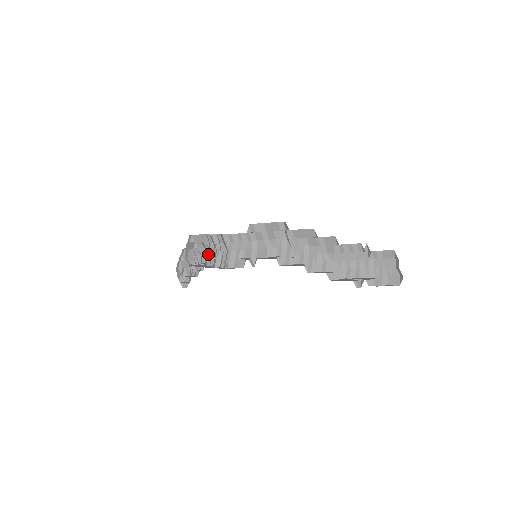
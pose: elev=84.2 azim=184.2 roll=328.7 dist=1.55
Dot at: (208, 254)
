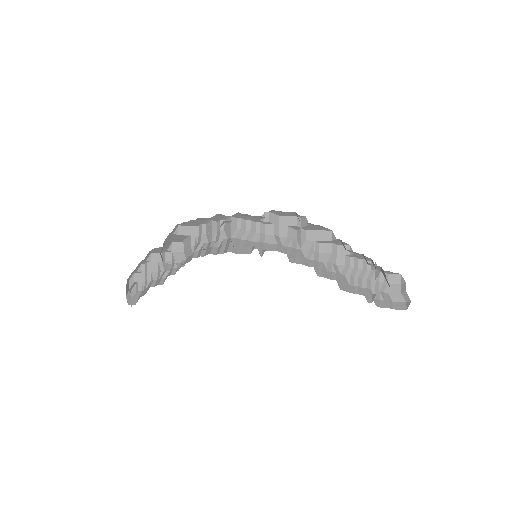
Dot at: (192, 251)
